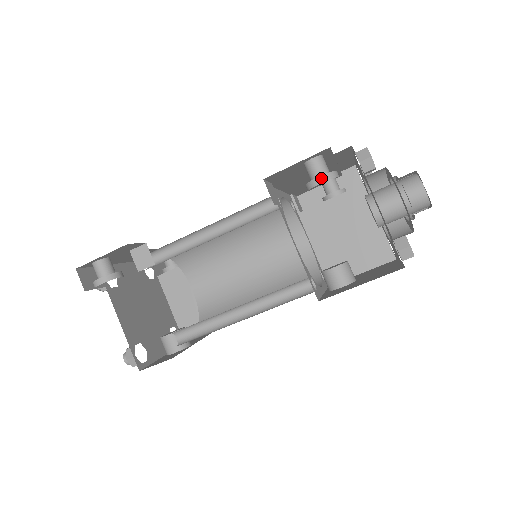
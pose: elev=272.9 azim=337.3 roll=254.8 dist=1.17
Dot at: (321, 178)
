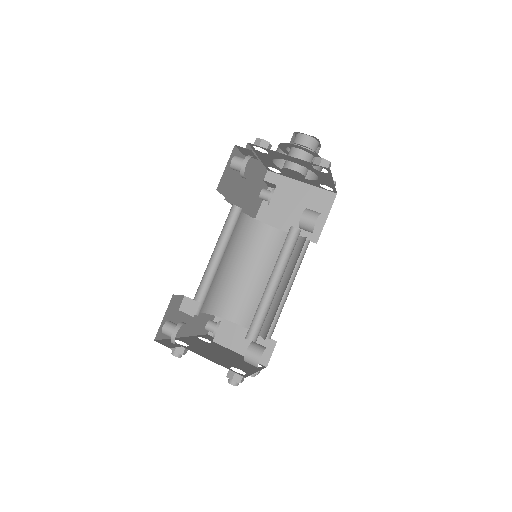
Dot at: (244, 163)
